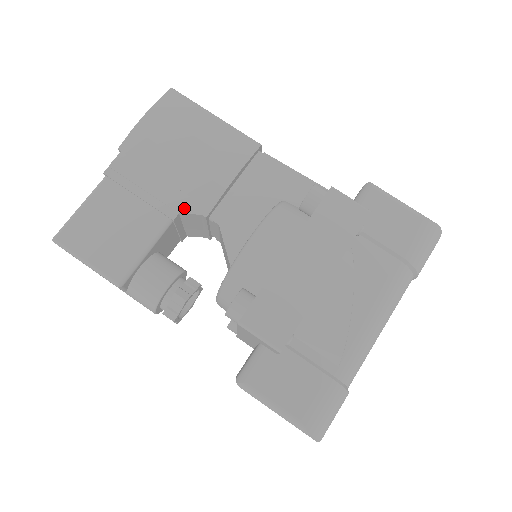
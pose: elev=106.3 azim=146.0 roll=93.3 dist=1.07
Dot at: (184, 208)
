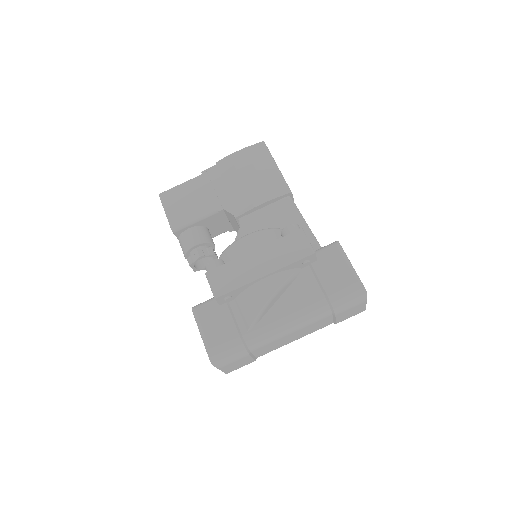
Dot at: (227, 207)
